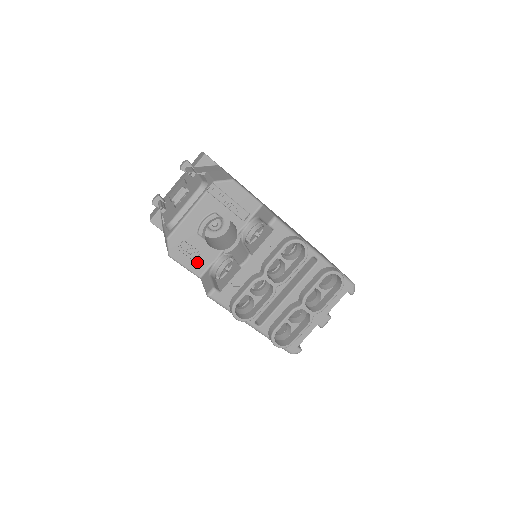
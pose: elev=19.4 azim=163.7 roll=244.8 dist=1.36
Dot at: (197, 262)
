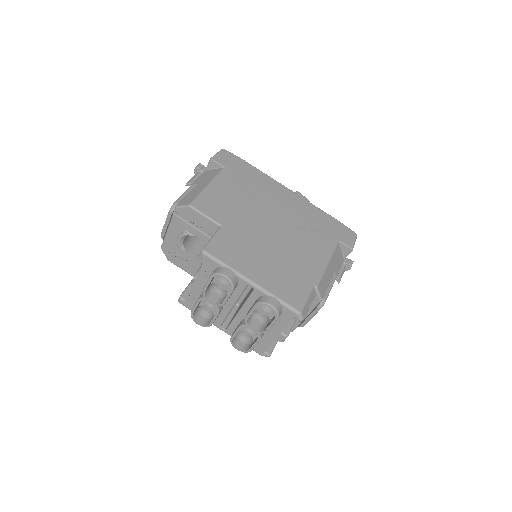
Dot at: (188, 266)
